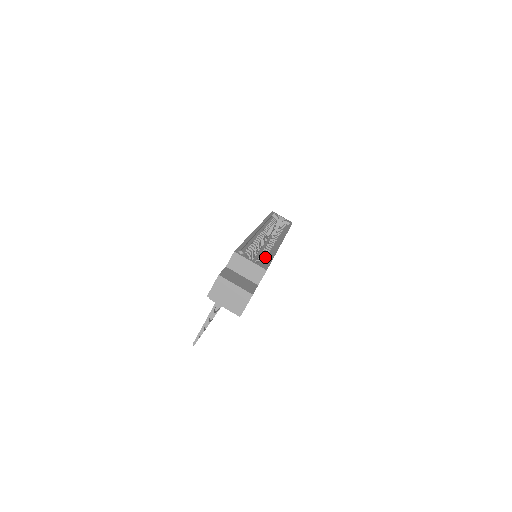
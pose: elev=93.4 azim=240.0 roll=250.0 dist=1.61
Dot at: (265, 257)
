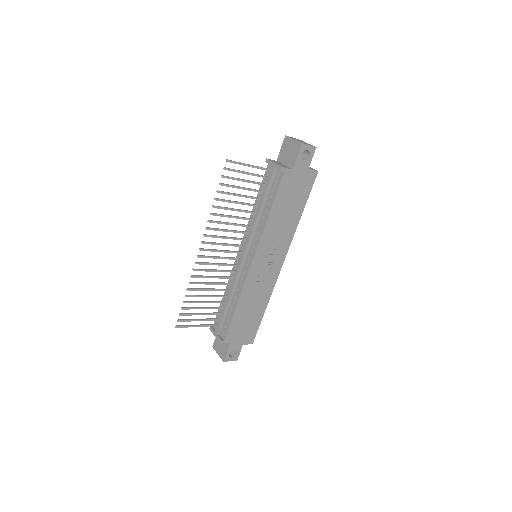
Dot at: occluded
